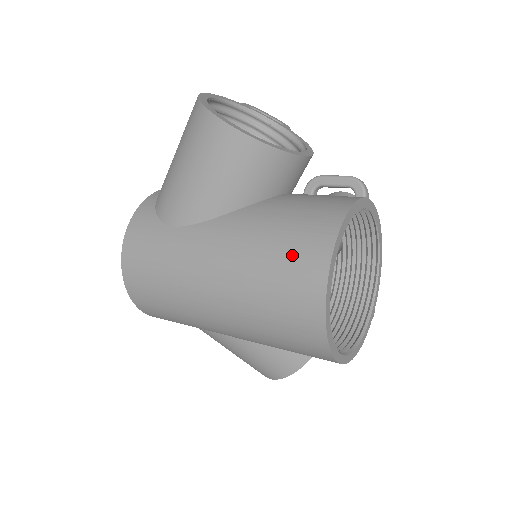
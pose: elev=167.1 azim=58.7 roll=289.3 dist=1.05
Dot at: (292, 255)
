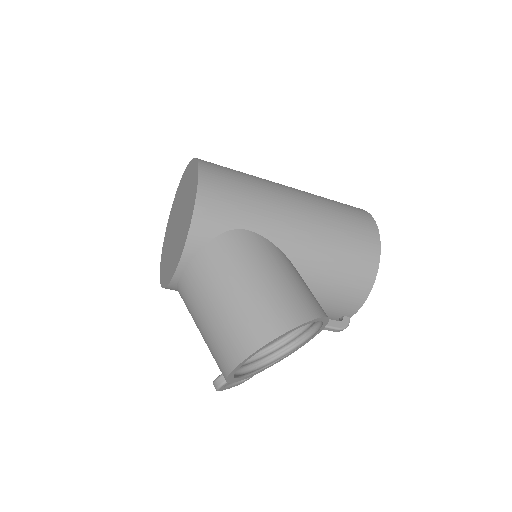
Dot at: occluded
